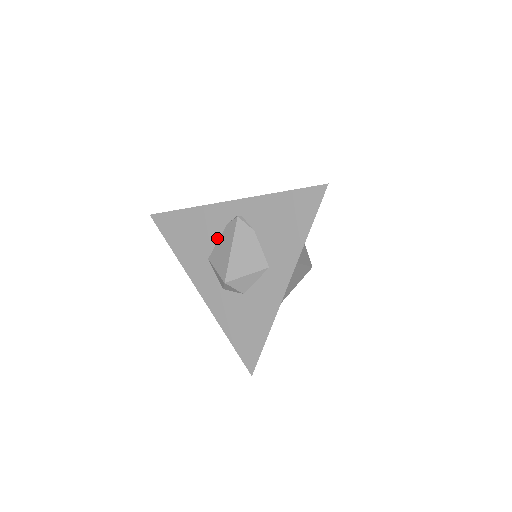
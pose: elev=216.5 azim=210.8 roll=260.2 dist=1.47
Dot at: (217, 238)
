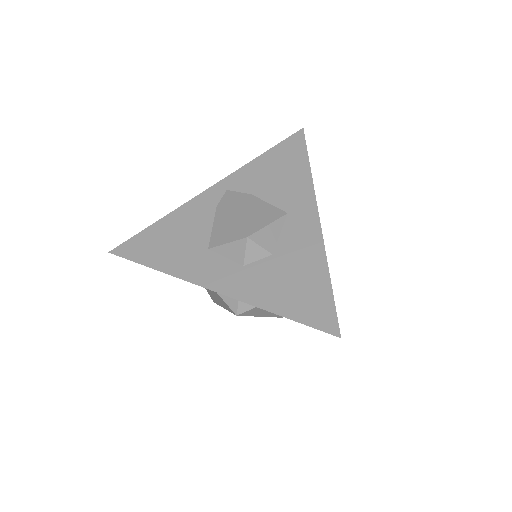
Dot at: (210, 224)
